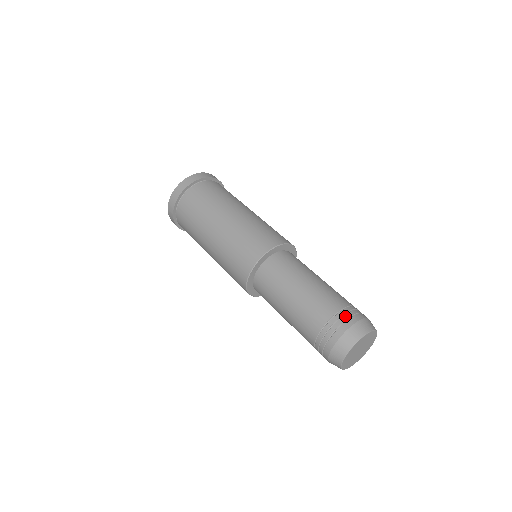
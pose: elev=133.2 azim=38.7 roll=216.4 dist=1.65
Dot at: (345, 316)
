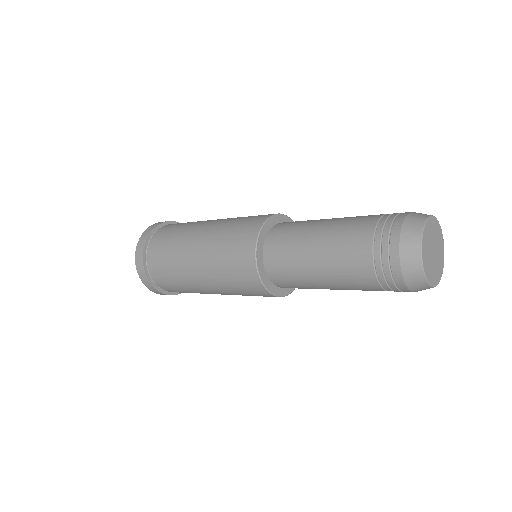
Dot at: occluded
